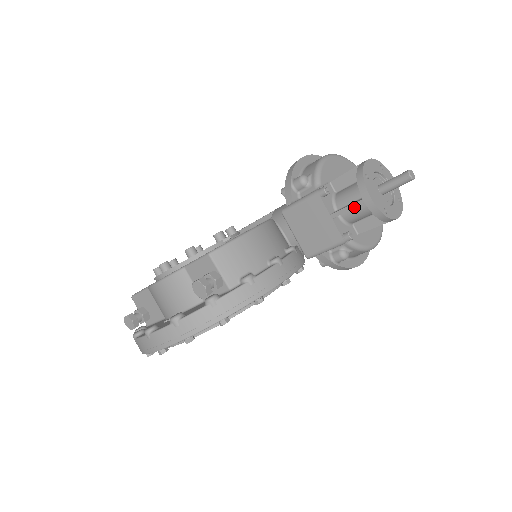
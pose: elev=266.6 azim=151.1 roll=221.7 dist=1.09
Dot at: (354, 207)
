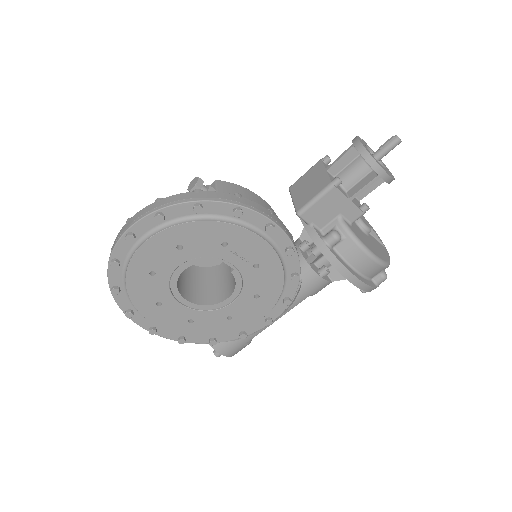
Dot at: (345, 153)
